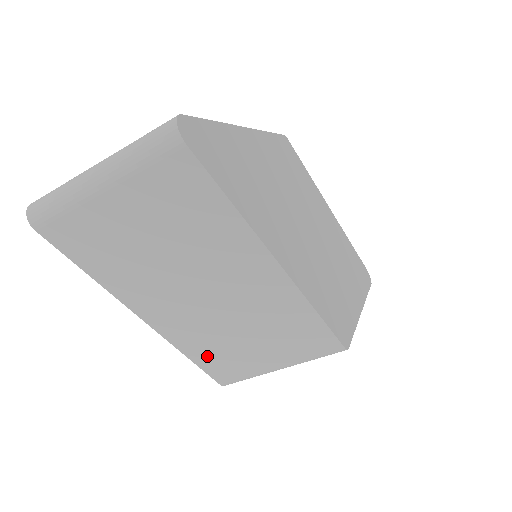
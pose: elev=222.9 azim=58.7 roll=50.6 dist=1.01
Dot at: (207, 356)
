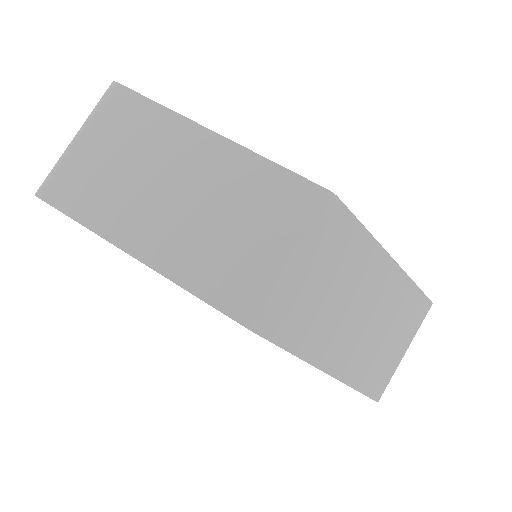
Dot at: (209, 280)
